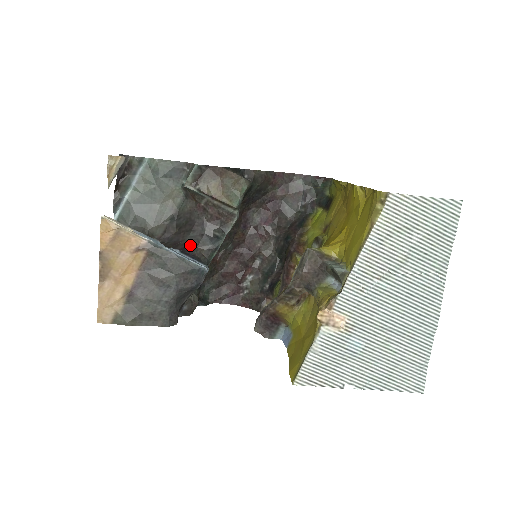
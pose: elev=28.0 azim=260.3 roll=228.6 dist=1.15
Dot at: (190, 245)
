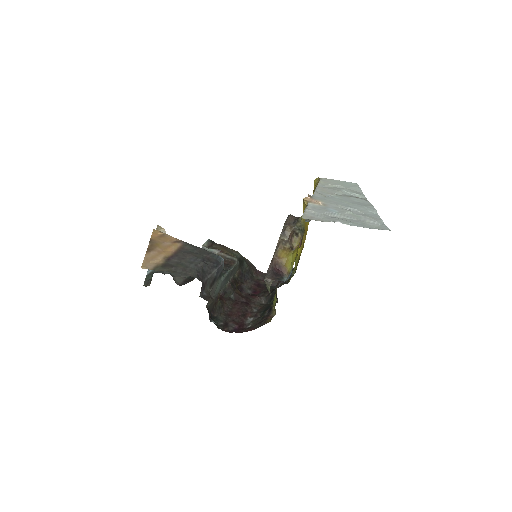
Dot at: occluded
